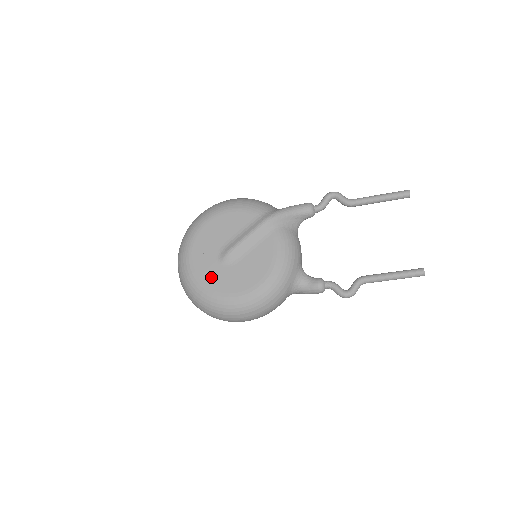
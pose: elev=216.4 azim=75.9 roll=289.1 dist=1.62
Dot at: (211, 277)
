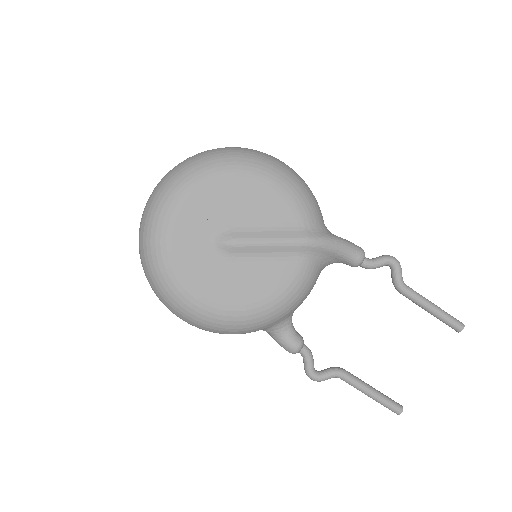
Dot at: (188, 252)
